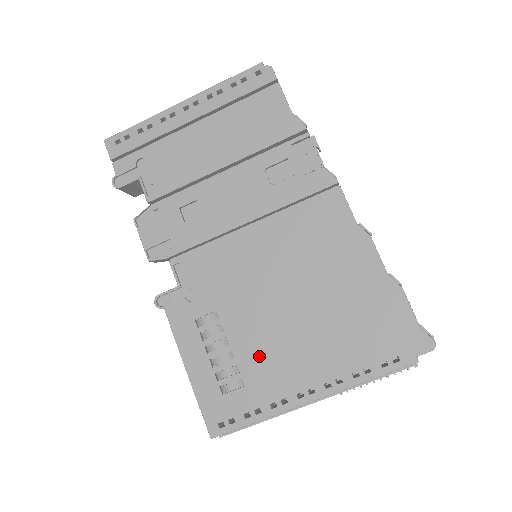
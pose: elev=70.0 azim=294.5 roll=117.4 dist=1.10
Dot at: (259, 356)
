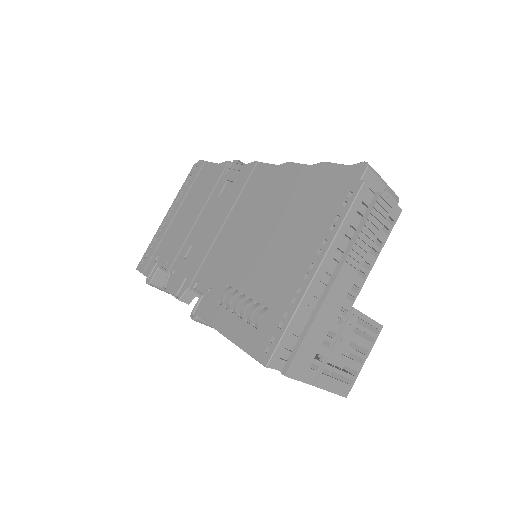
Dot at: (266, 282)
